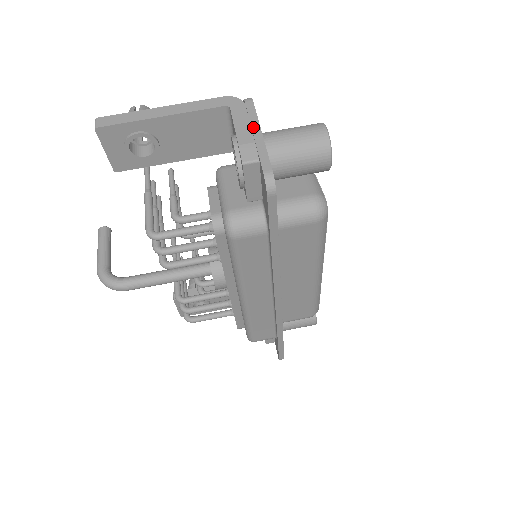
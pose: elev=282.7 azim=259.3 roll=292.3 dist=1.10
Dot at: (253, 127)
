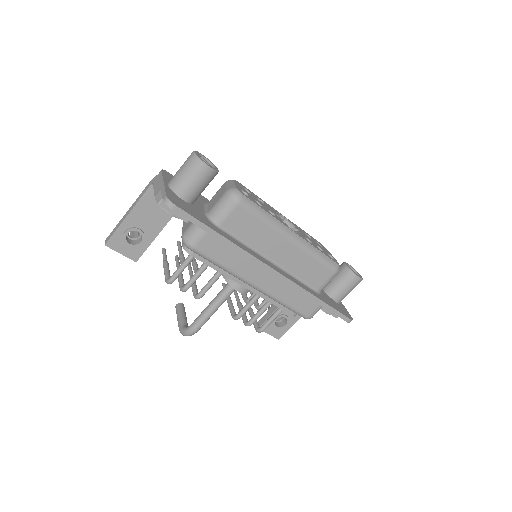
Dot at: (160, 183)
